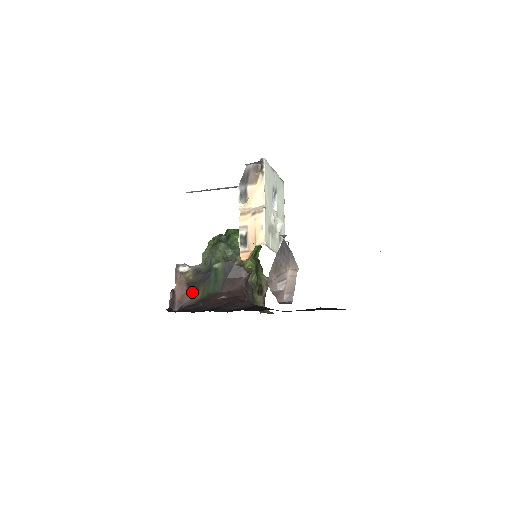
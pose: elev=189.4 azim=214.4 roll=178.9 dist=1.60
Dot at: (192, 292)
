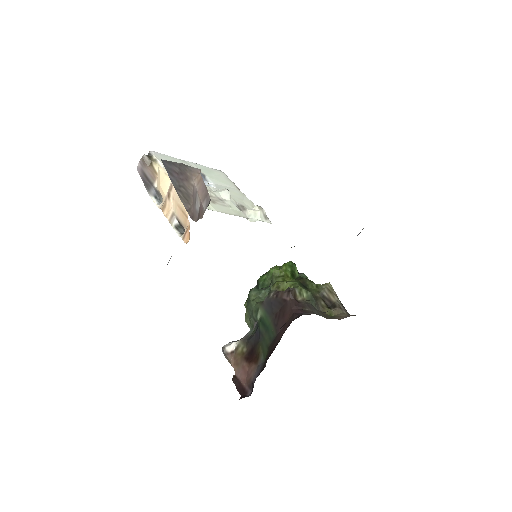
Dot at: (254, 361)
